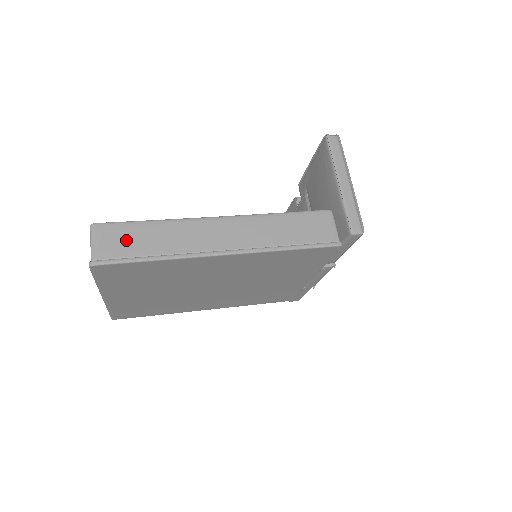
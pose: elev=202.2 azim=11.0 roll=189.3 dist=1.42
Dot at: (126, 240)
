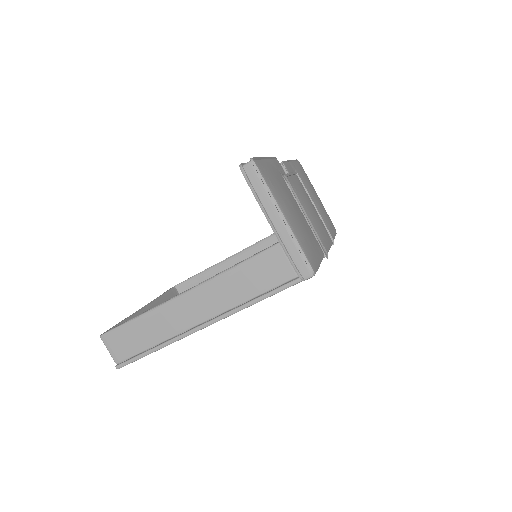
Dot at: (128, 341)
